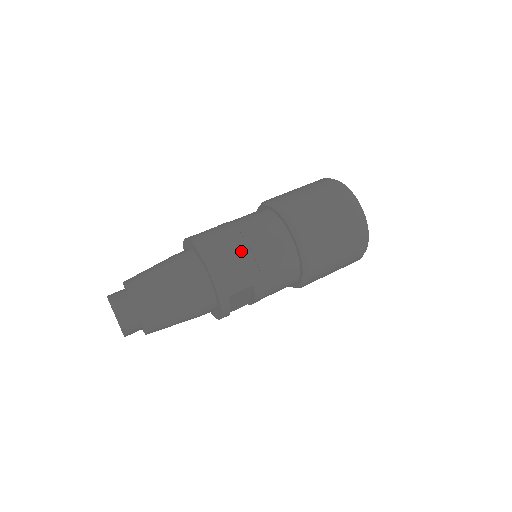
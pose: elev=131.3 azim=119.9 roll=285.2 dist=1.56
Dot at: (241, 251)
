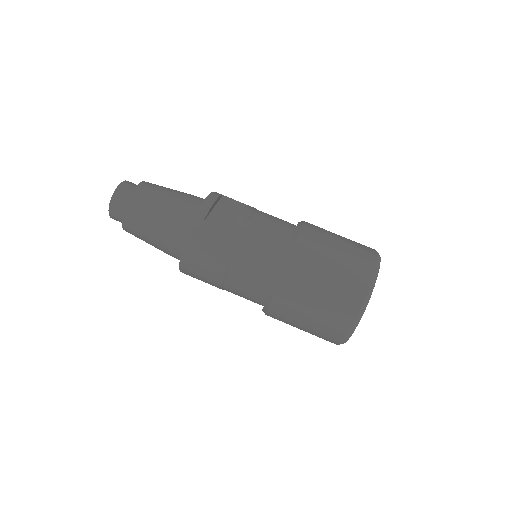
Dot at: (214, 278)
